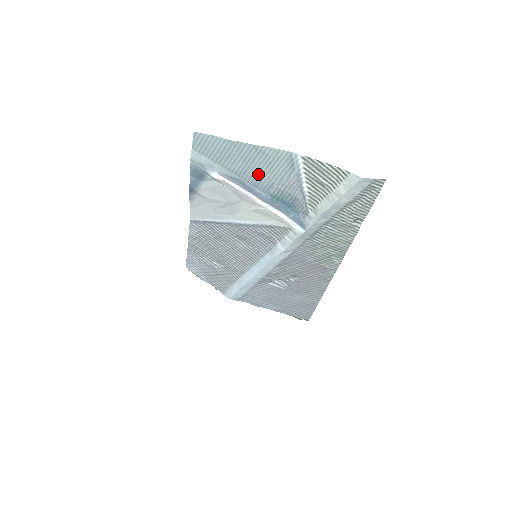
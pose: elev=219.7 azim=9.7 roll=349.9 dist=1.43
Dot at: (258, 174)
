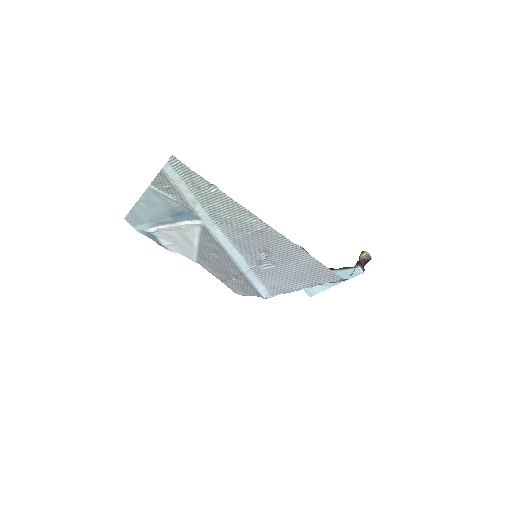
Dot at: (156, 212)
